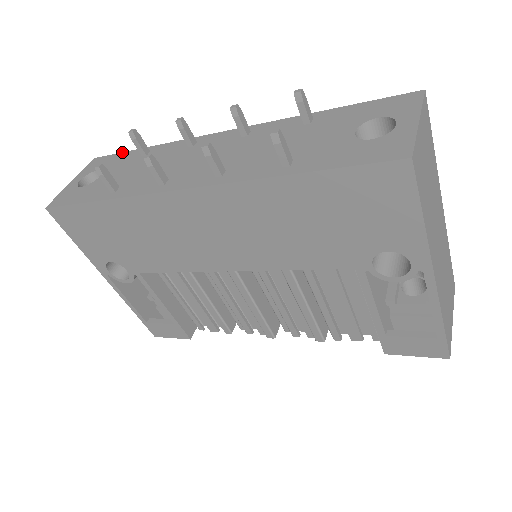
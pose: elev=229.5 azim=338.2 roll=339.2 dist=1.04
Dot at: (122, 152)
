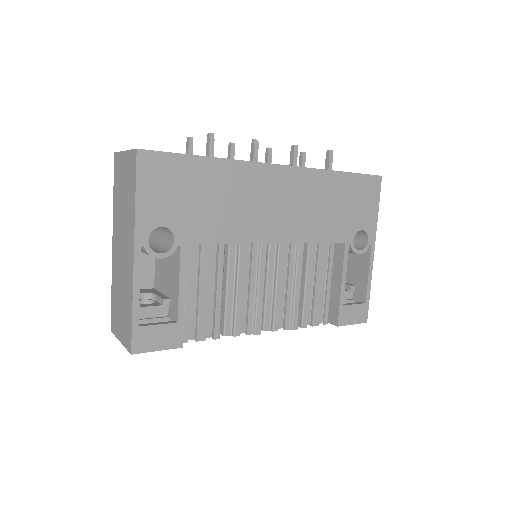
Dot at: occluded
